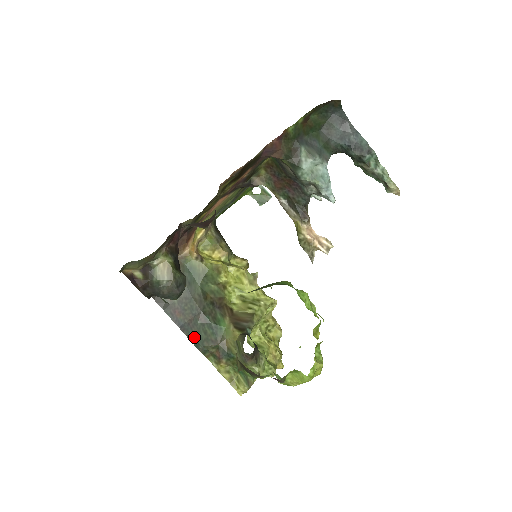
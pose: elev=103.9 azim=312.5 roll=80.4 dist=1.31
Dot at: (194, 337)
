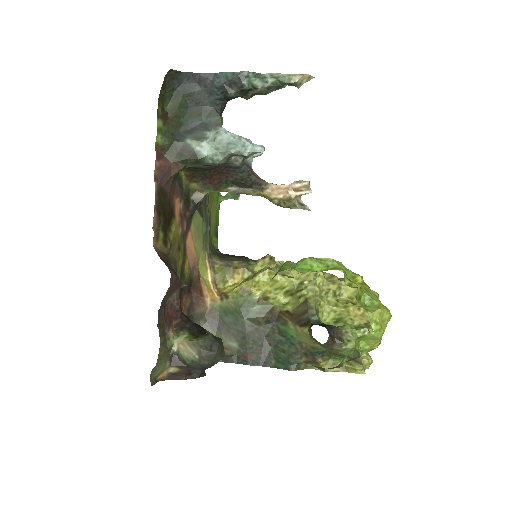
Dot at: (278, 363)
